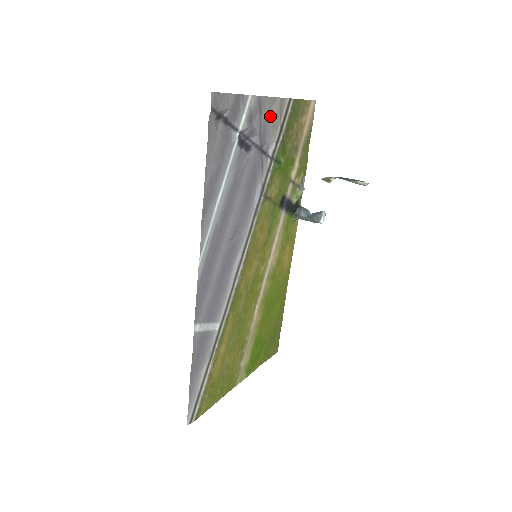
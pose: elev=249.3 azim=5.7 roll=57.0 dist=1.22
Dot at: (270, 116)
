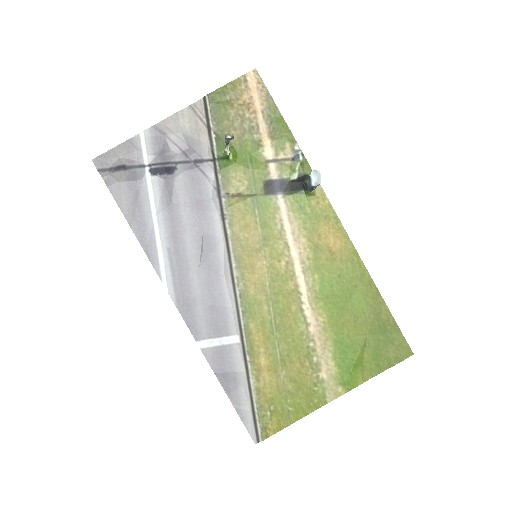
Dot at: (184, 129)
